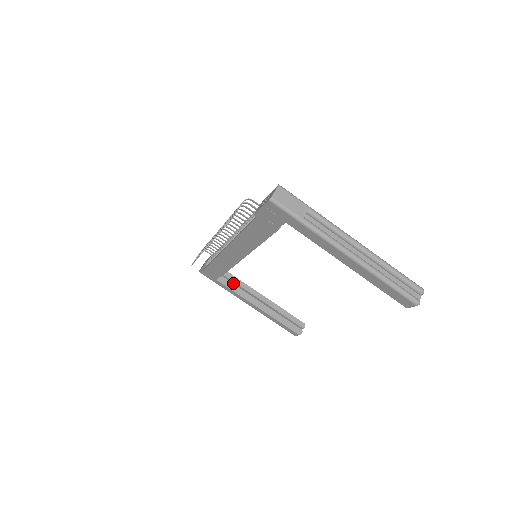
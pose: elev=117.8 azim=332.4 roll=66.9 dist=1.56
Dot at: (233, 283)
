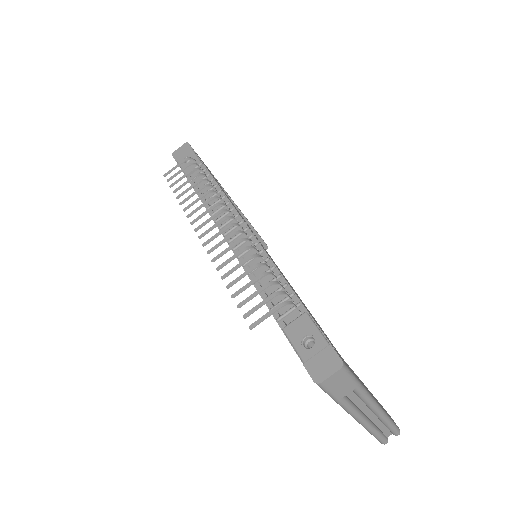
Dot at: occluded
